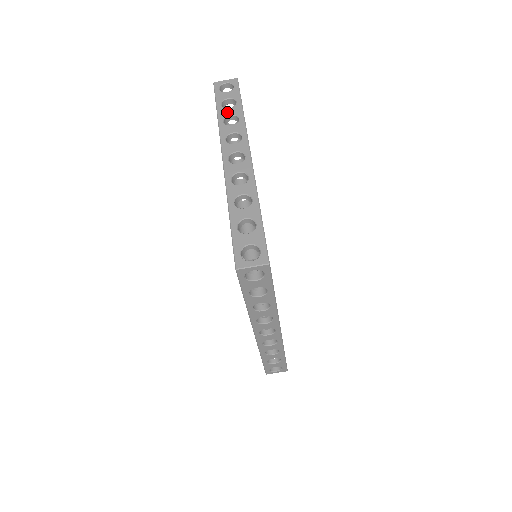
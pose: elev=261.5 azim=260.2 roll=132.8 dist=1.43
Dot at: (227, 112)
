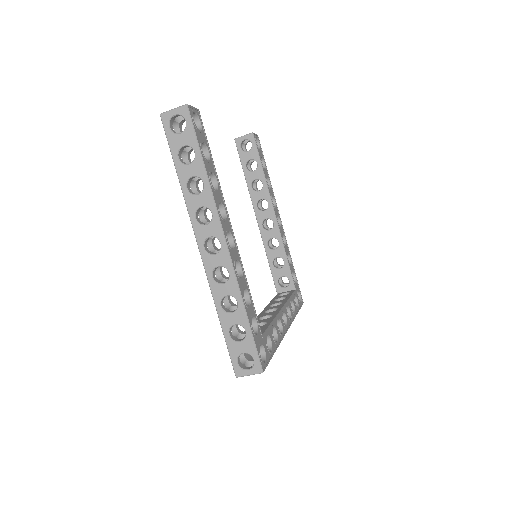
Dot at: (188, 172)
